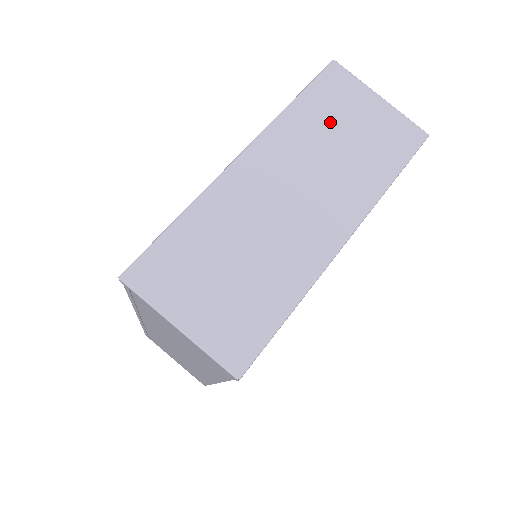
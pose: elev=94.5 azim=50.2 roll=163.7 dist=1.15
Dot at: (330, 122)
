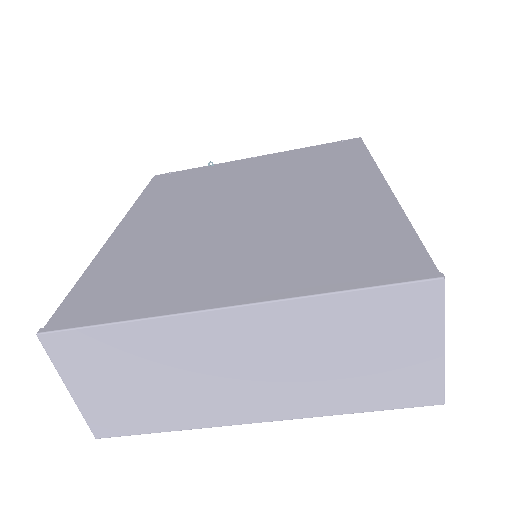
Dot at: (356, 336)
